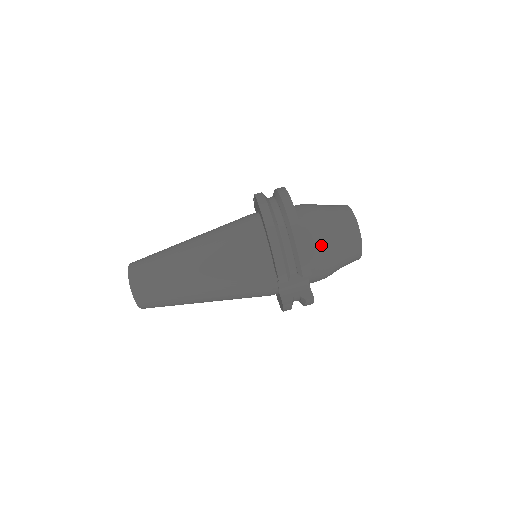
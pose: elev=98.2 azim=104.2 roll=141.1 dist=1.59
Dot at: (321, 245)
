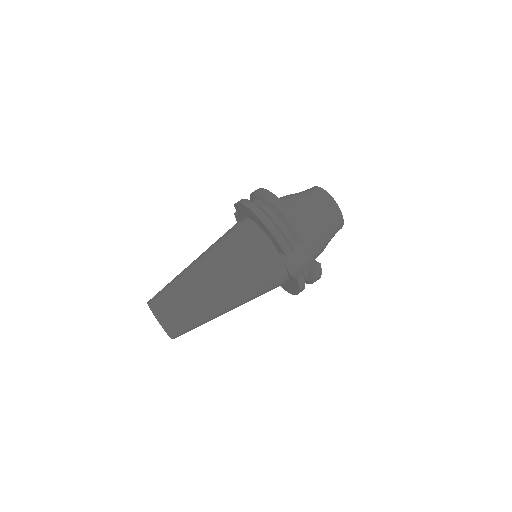
Dot at: (307, 217)
